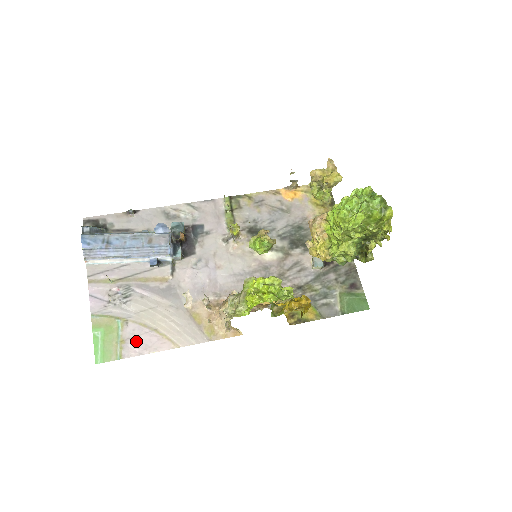
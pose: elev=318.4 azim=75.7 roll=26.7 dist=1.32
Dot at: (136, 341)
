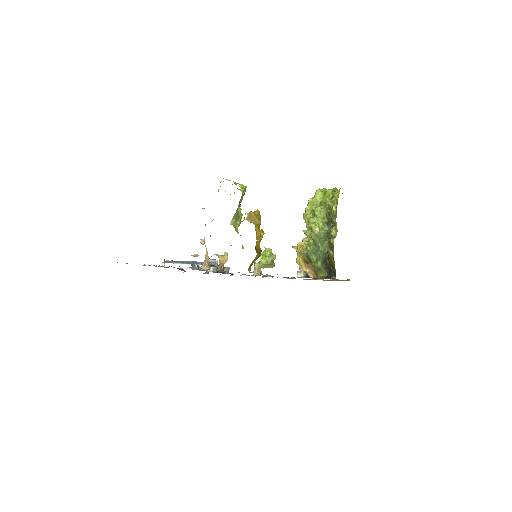
Dot at: occluded
